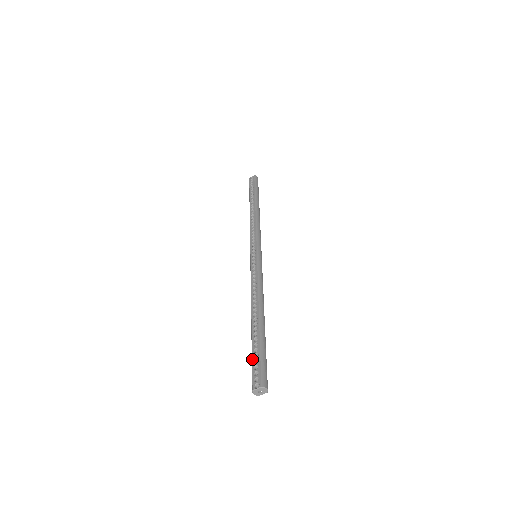
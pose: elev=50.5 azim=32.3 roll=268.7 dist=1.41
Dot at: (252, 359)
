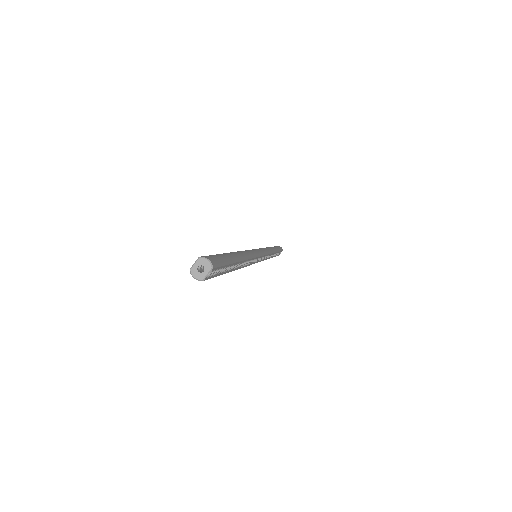
Dot at: occluded
